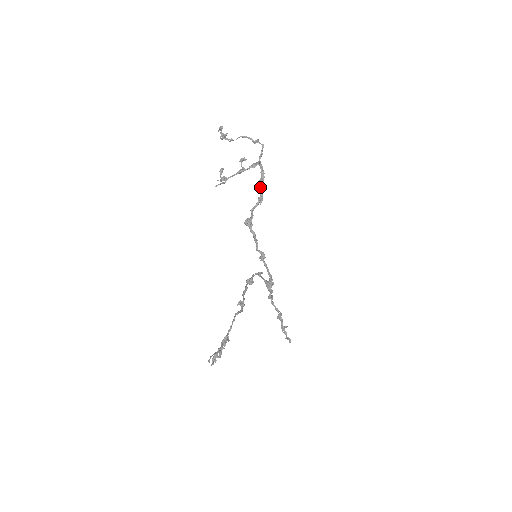
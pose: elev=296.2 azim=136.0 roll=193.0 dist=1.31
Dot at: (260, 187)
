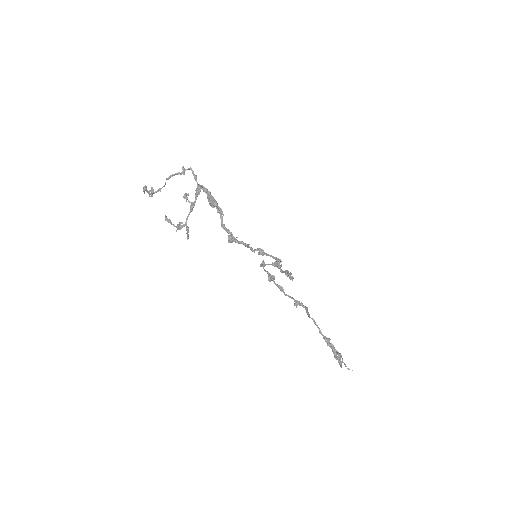
Dot at: (212, 203)
